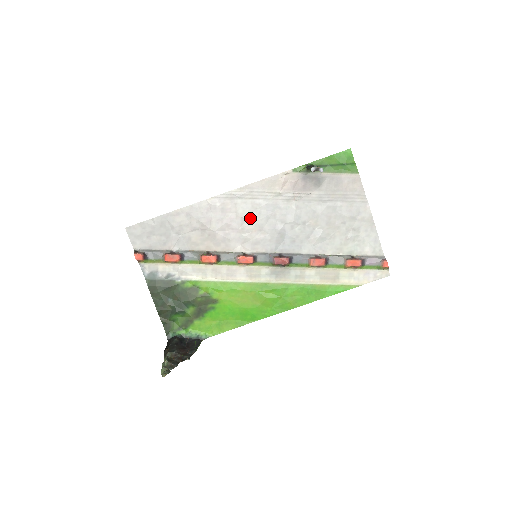
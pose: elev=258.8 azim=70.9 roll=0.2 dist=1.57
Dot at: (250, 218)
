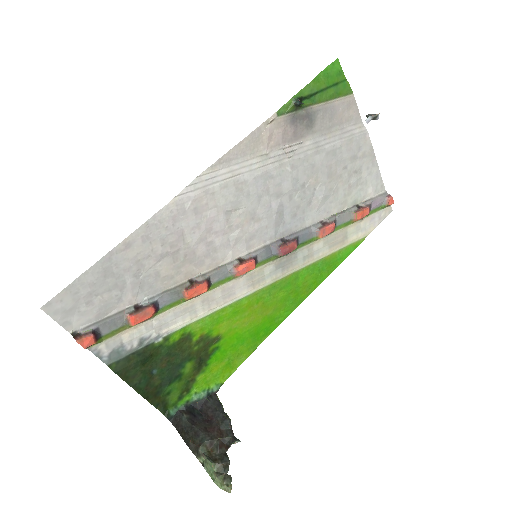
Dot at: (237, 207)
